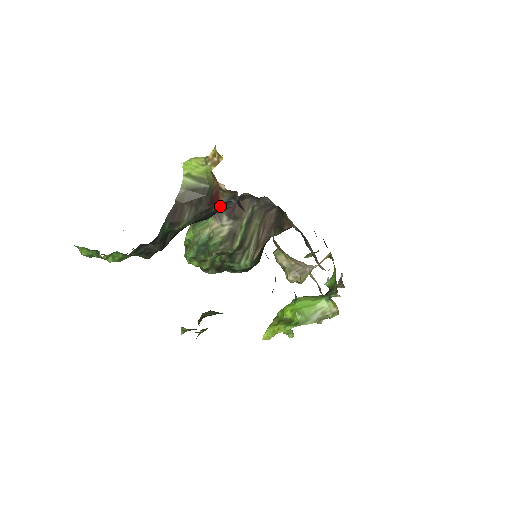
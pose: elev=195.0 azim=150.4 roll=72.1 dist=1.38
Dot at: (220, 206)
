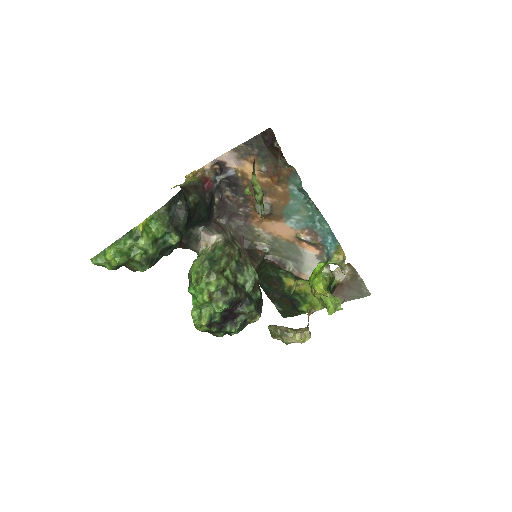
Dot at: (210, 193)
